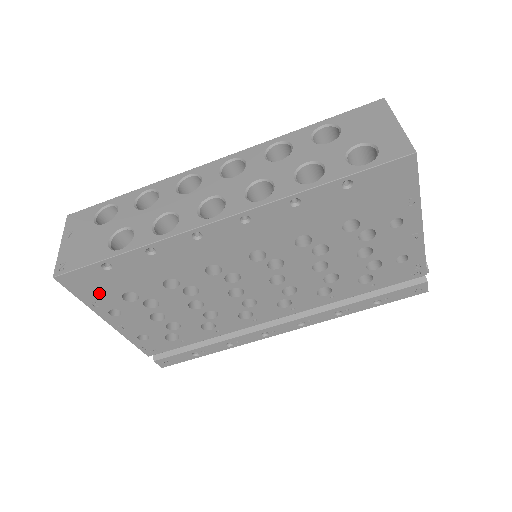
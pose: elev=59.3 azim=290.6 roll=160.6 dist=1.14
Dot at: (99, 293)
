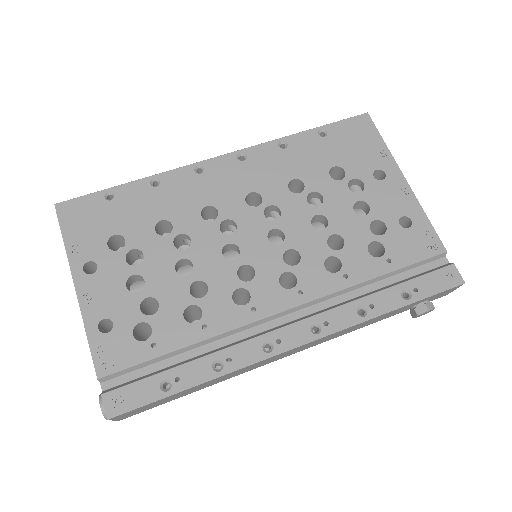
Dot at: (87, 233)
